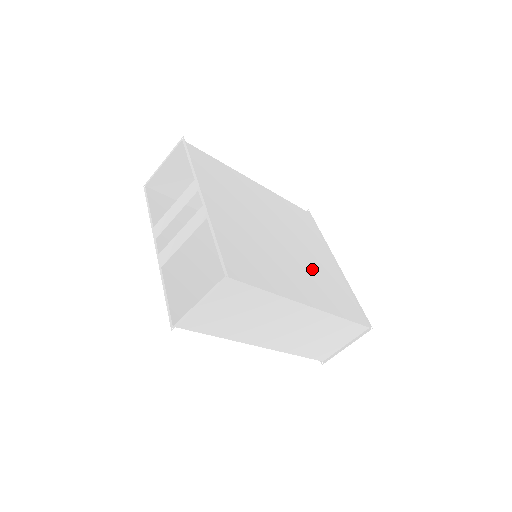
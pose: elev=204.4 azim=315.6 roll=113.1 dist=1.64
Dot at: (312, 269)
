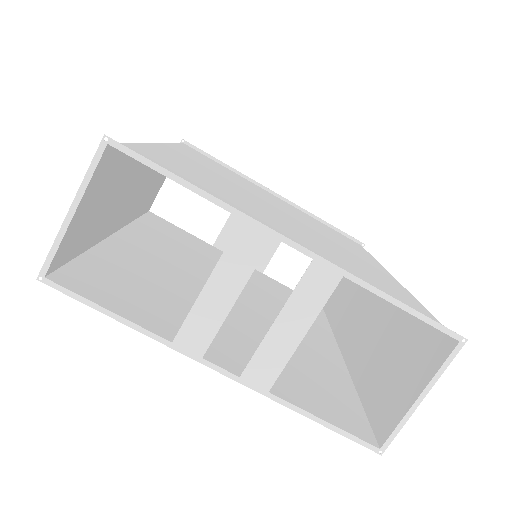
Dot at: (315, 226)
